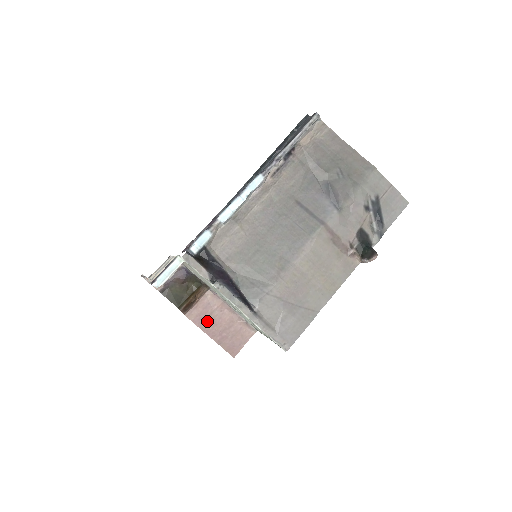
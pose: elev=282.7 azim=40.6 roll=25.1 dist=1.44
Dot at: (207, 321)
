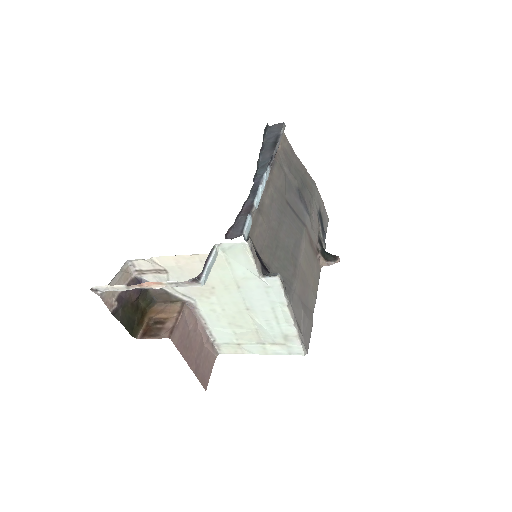
Dot at: (186, 345)
